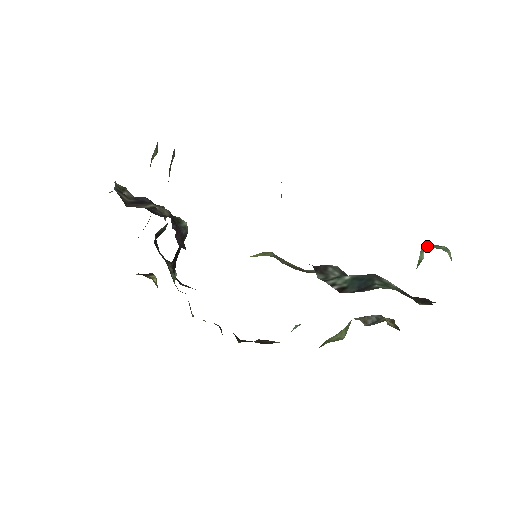
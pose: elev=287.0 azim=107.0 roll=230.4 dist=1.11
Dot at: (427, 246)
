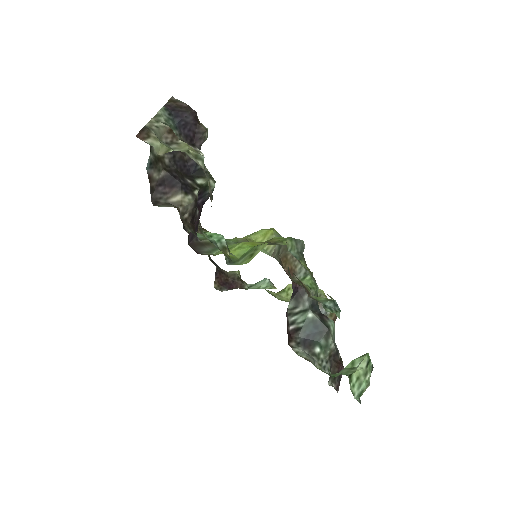
Dot at: (360, 371)
